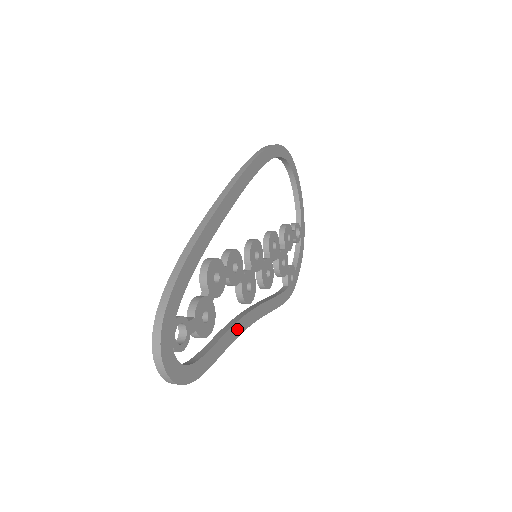
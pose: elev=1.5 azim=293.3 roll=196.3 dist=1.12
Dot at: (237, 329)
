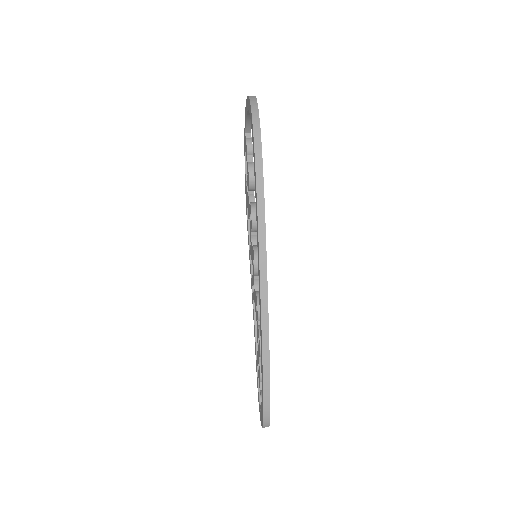
Dot at: occluded
